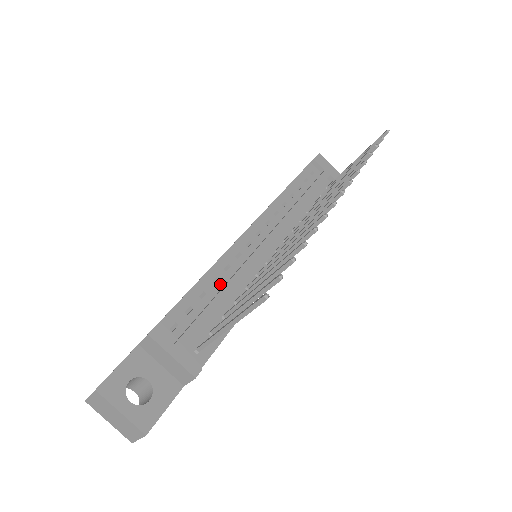
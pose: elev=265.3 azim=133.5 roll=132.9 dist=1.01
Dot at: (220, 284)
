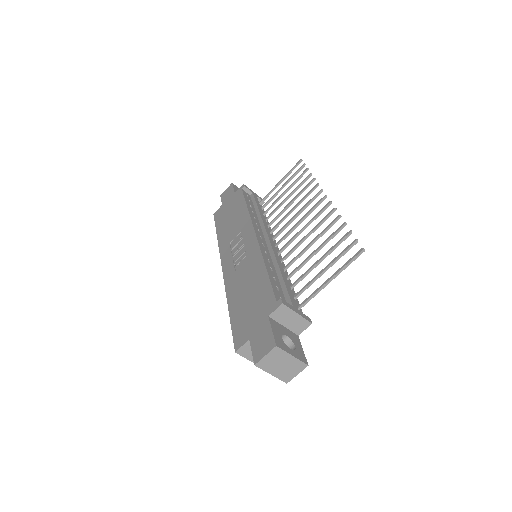
Dot at: (274, 271)
